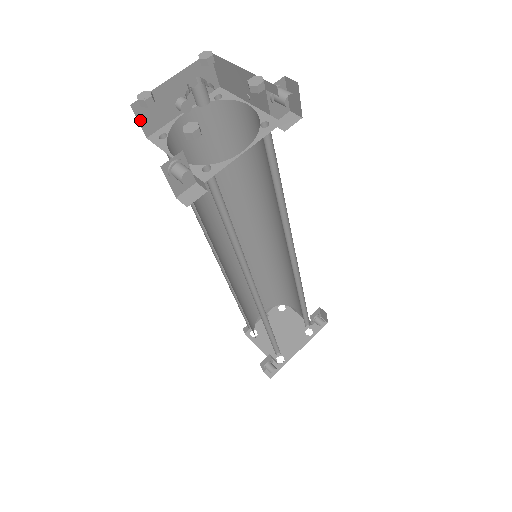
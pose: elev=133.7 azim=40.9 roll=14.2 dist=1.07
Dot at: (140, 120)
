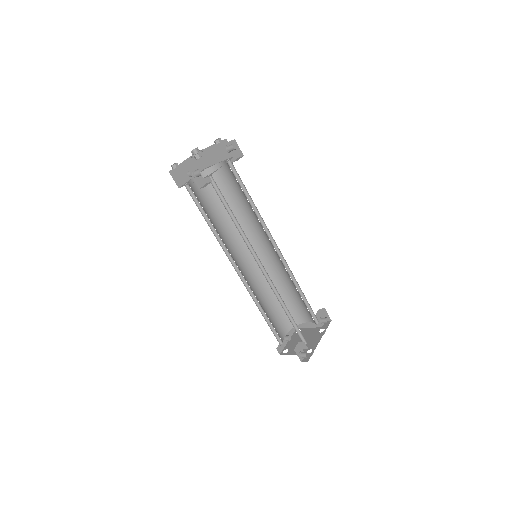
Dot at: (174, 179)
